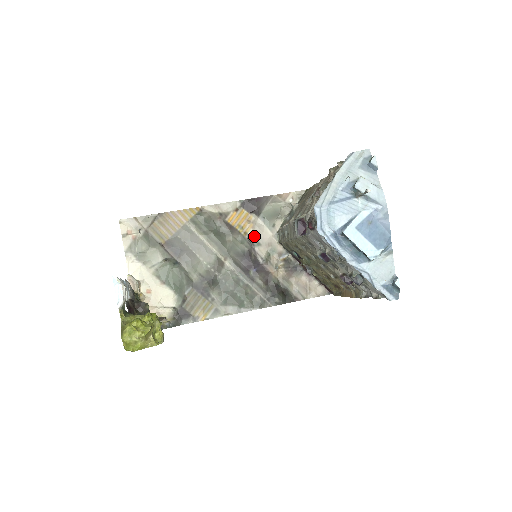
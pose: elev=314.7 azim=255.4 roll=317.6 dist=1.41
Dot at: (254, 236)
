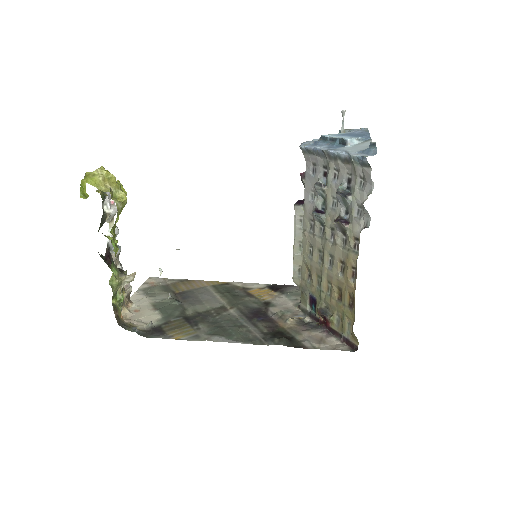
Dot at: (271, 302)
